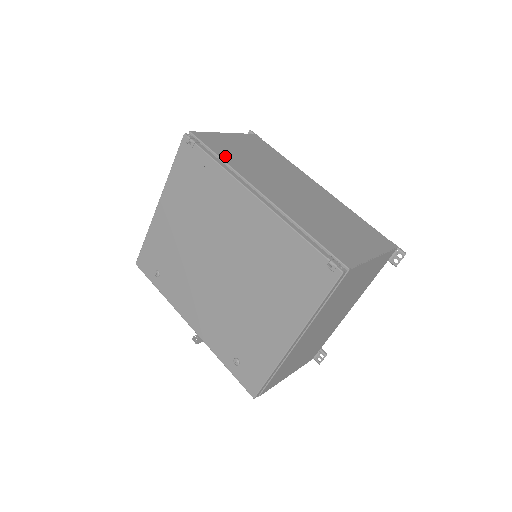
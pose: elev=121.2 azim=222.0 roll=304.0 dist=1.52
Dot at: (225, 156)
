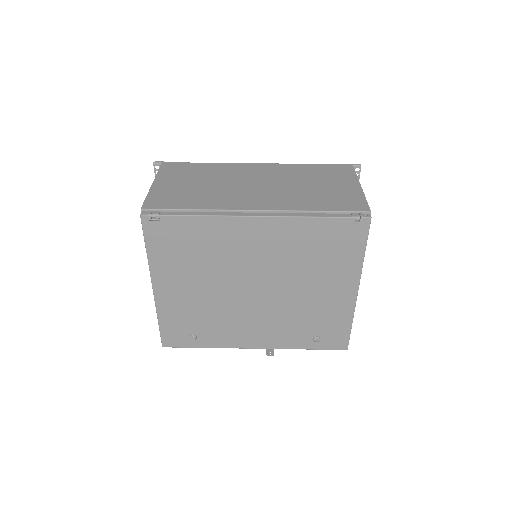
Dot at: (191, 205)
